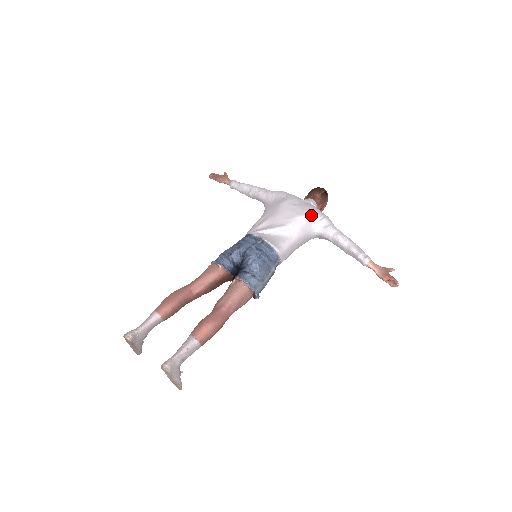
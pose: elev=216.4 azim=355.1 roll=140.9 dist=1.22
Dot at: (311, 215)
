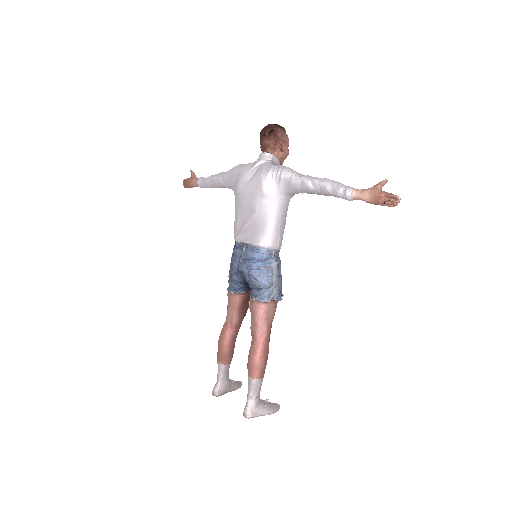
Dot at: (267, 184)
